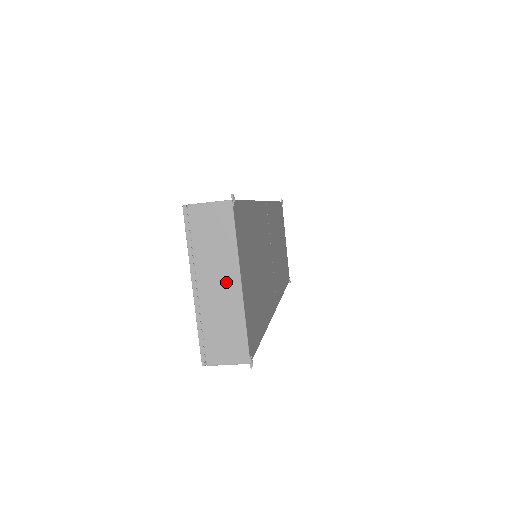
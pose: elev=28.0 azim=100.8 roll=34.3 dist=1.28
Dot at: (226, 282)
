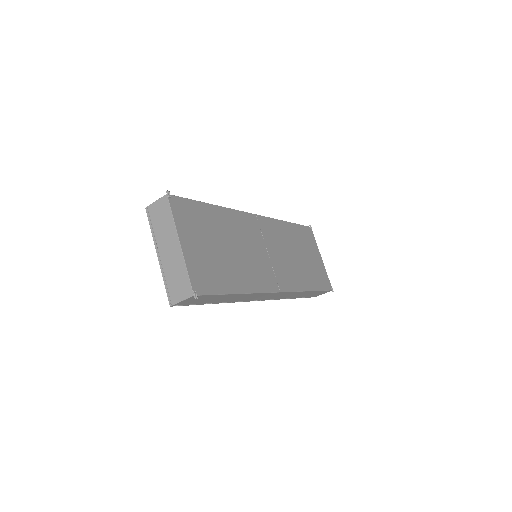
Dot at: (172, 245)
